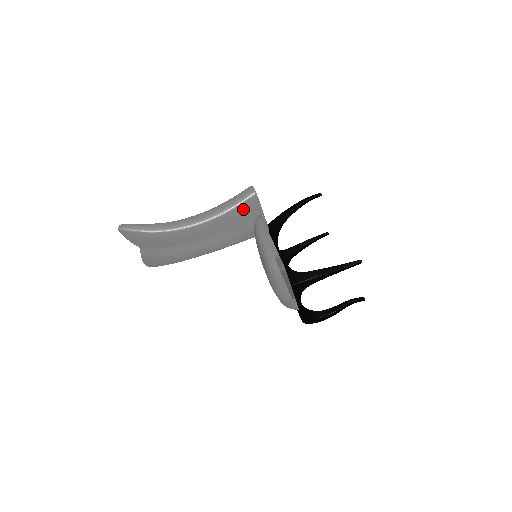
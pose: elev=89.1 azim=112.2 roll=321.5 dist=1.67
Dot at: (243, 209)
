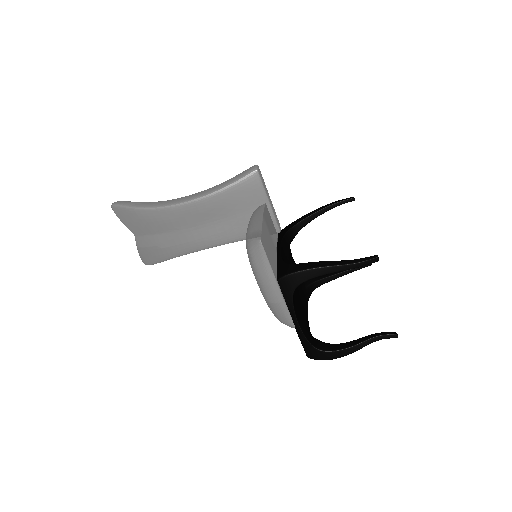
Dot at: (241, 189)
